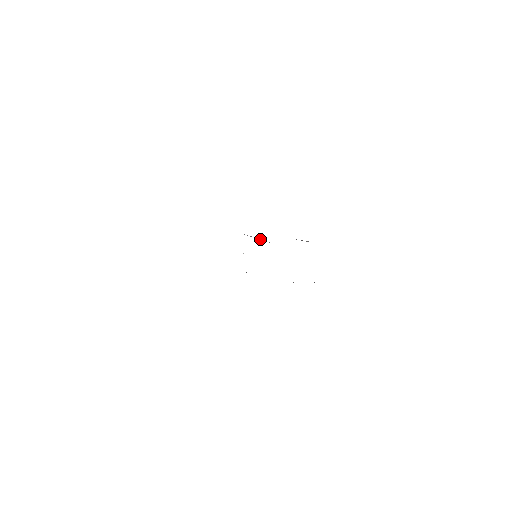
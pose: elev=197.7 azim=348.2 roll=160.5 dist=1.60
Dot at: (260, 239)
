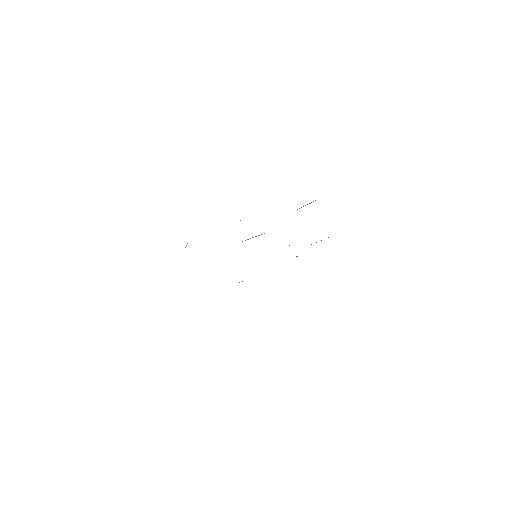
Dot at: (259, 235)
